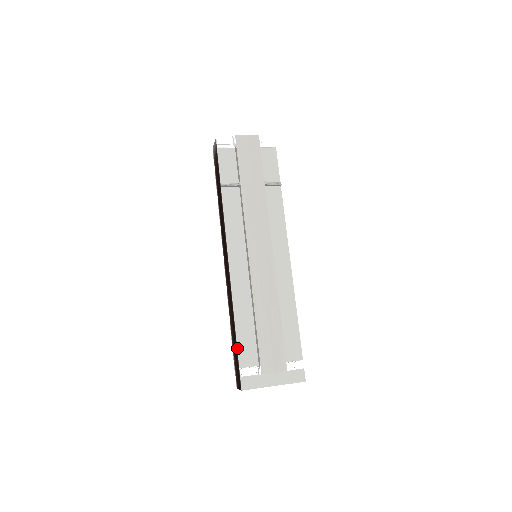
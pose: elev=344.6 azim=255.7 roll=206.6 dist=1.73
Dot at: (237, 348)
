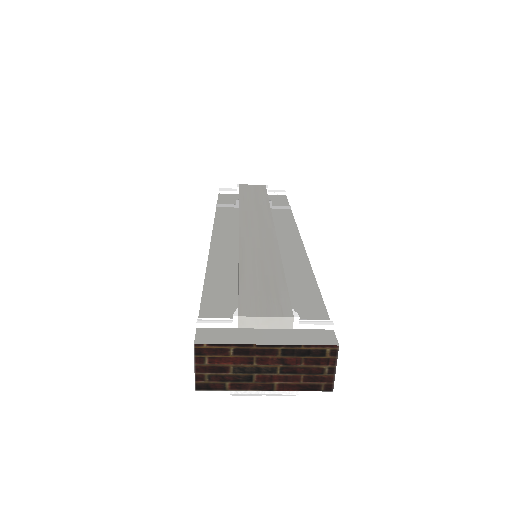
Dot at: (201, 300)
